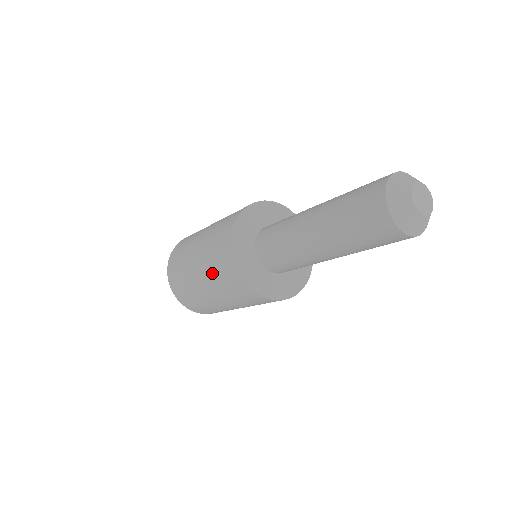
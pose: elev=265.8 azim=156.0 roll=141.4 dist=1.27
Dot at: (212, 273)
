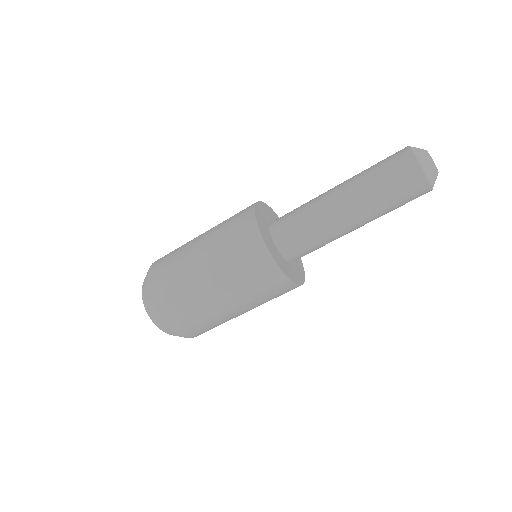
Dot at: (223, 248)
